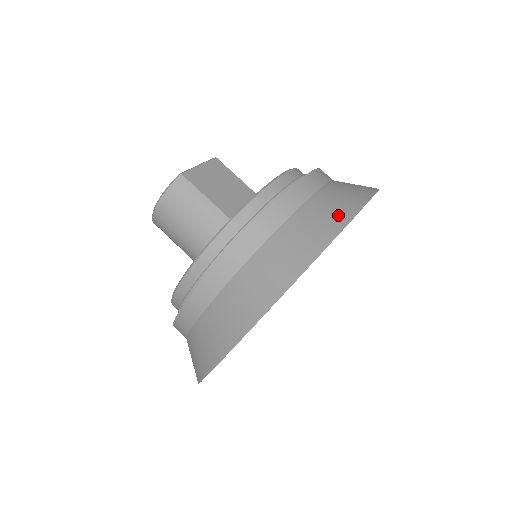
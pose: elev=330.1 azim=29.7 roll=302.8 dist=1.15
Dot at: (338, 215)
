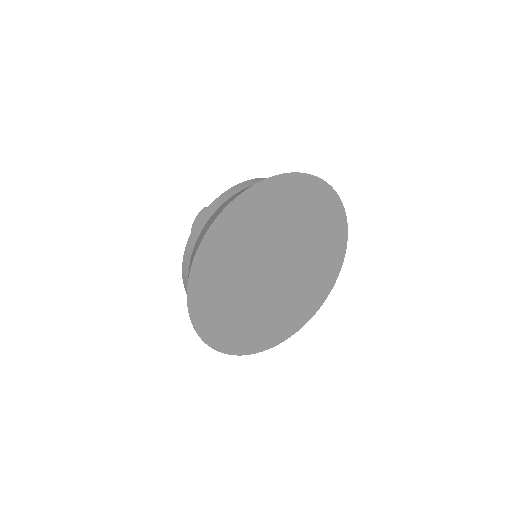
Dot at: occluded
